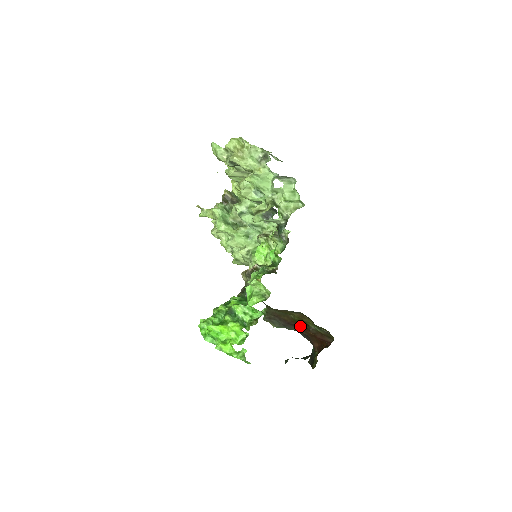
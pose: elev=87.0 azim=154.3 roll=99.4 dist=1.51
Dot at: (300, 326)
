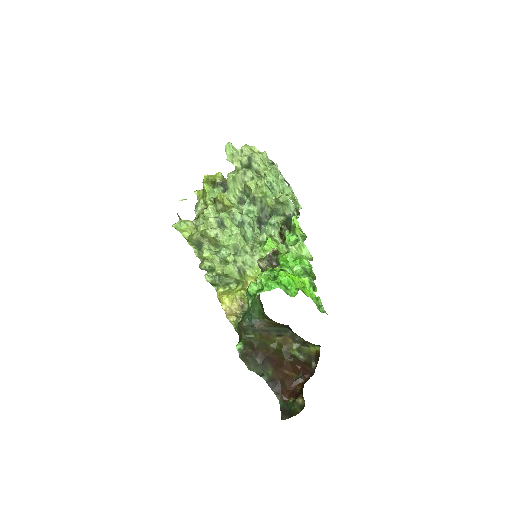
Dot at: (278, 360)
